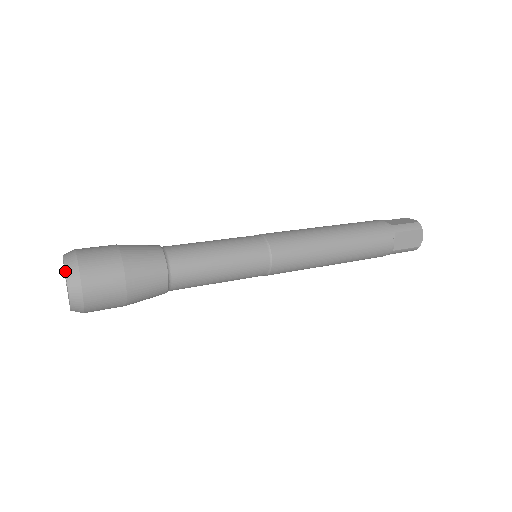
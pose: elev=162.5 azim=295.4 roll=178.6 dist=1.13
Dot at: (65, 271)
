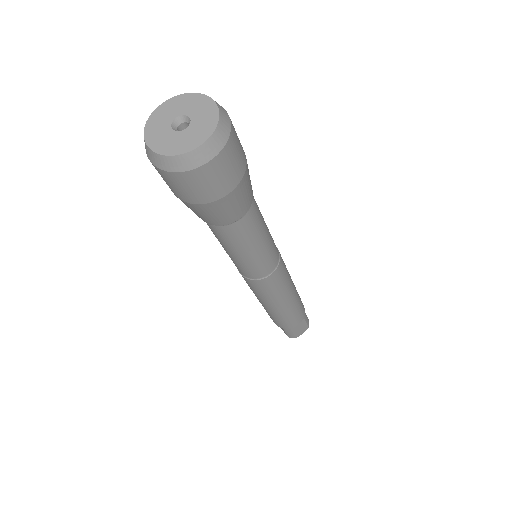
Dot at: (219, 120)
